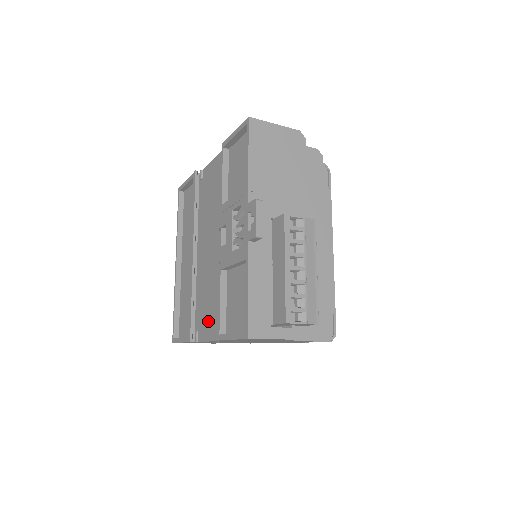
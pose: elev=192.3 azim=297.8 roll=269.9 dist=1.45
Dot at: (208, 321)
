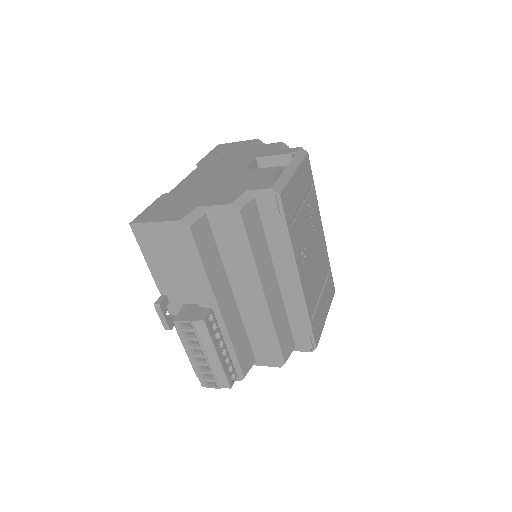
Dot at: occluded
